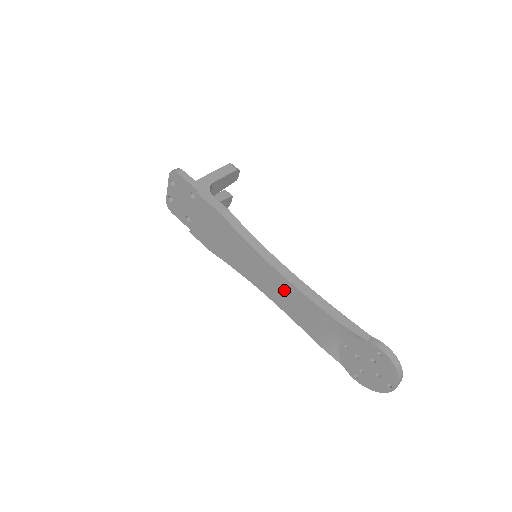
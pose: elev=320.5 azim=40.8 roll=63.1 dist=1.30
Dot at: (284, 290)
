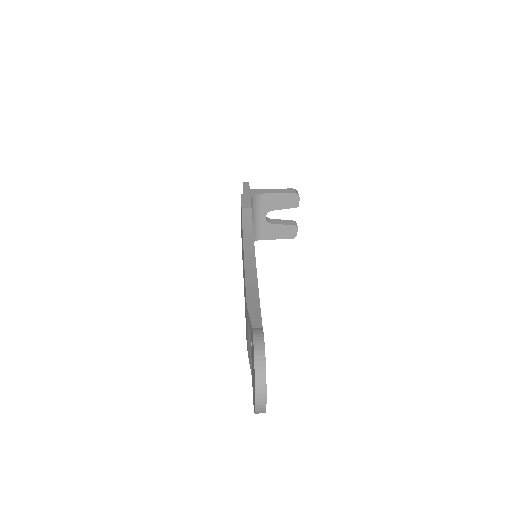
Dot at: (244, 279)
